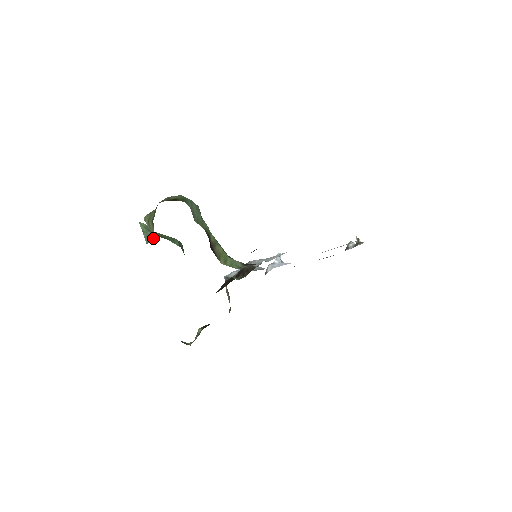
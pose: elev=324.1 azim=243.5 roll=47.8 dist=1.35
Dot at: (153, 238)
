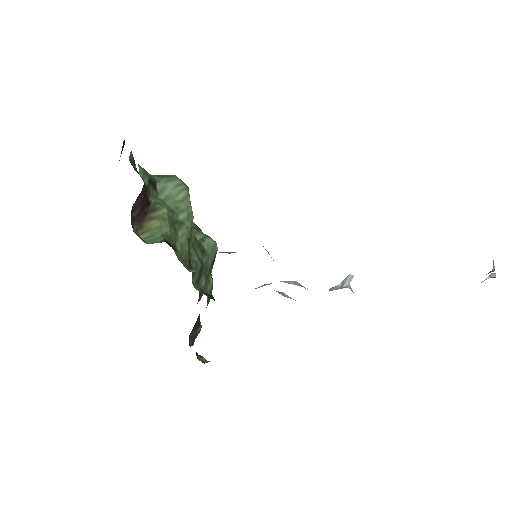
Dot at: occluded
